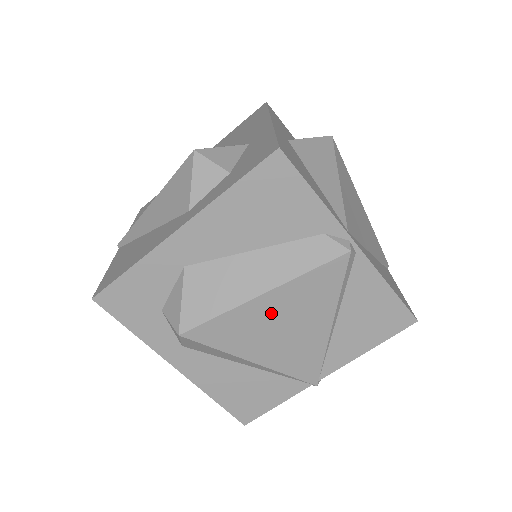
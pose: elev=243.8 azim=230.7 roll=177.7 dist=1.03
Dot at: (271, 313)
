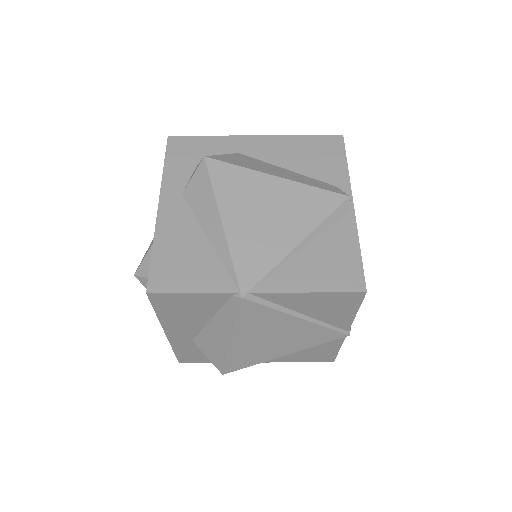
Dot at: (269, 194)
